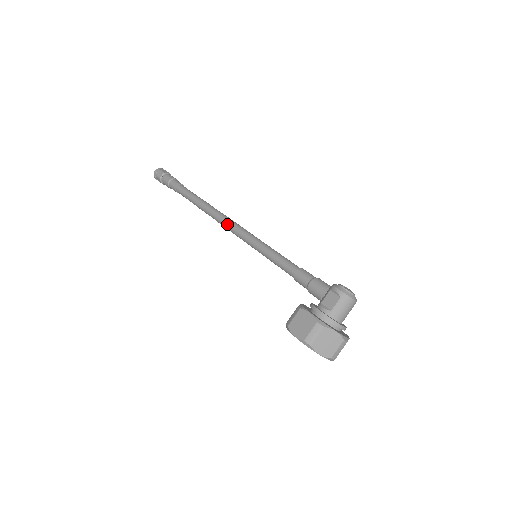
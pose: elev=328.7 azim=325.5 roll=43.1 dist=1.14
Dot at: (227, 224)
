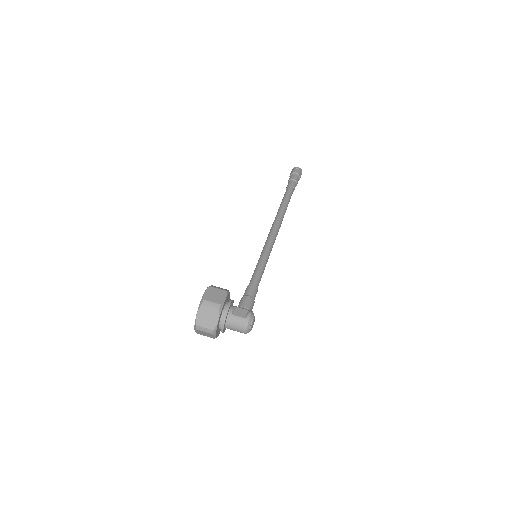
Dot at: (274, 229)
